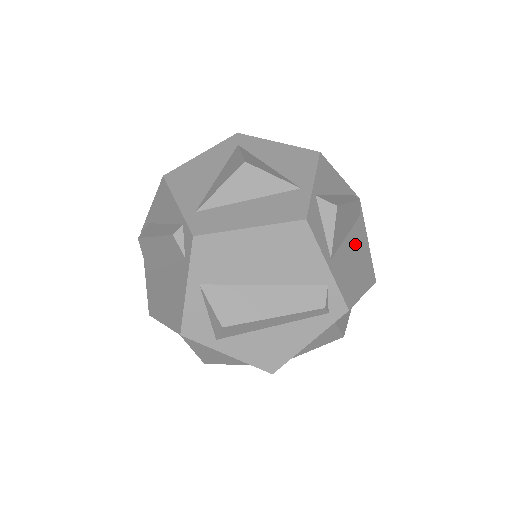
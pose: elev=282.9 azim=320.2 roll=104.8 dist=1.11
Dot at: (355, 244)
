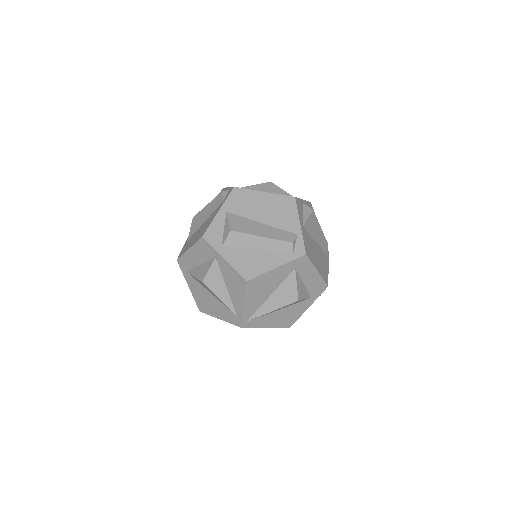
Dot at: (319, 253)
